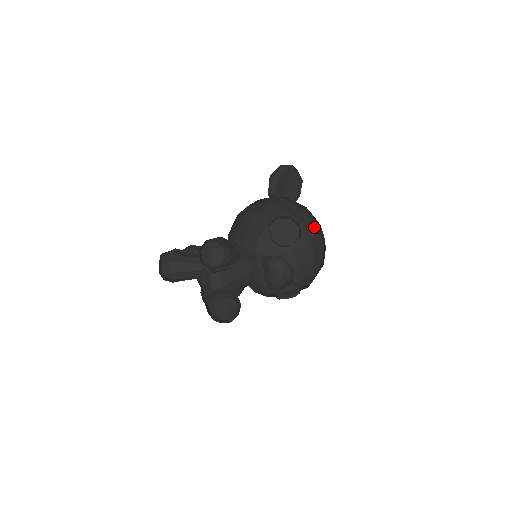
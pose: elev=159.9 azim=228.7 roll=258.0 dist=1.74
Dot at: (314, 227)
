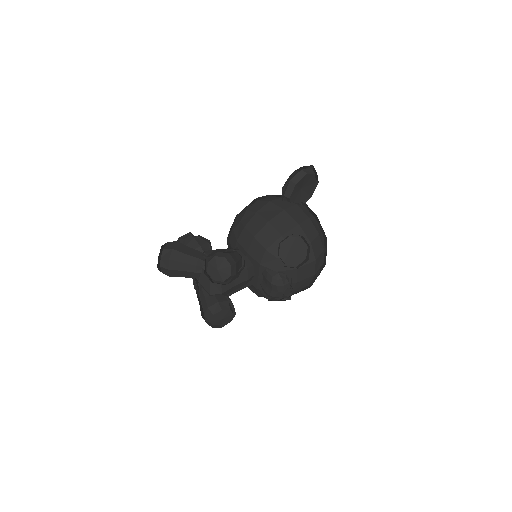
Dot at: (321, 243)
